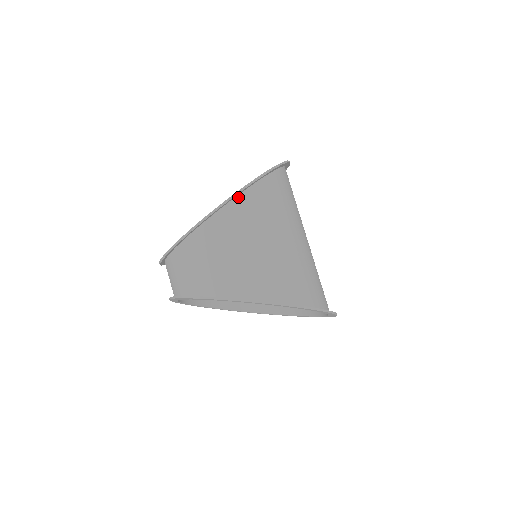
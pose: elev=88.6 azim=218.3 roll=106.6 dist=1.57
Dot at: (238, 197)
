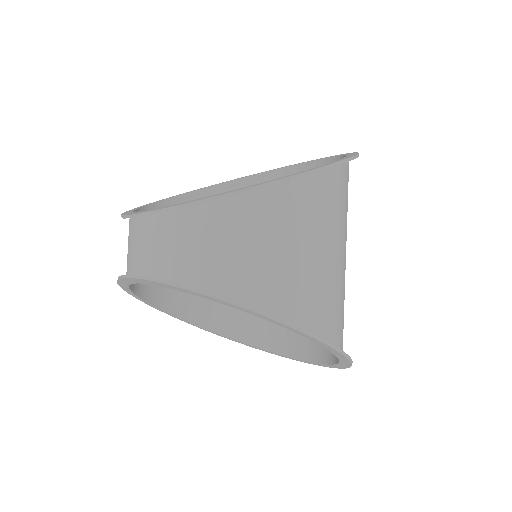
Dot at: (322, 172)
